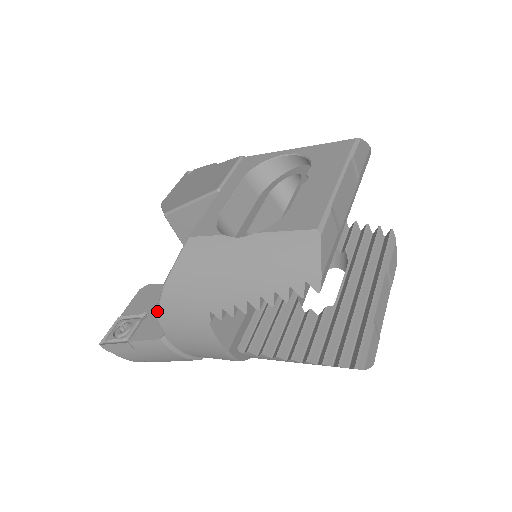
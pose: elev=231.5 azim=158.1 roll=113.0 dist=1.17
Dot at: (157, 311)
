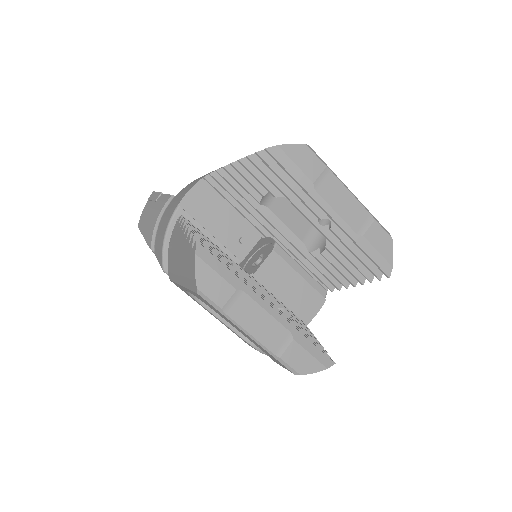
Dot at: occluded
